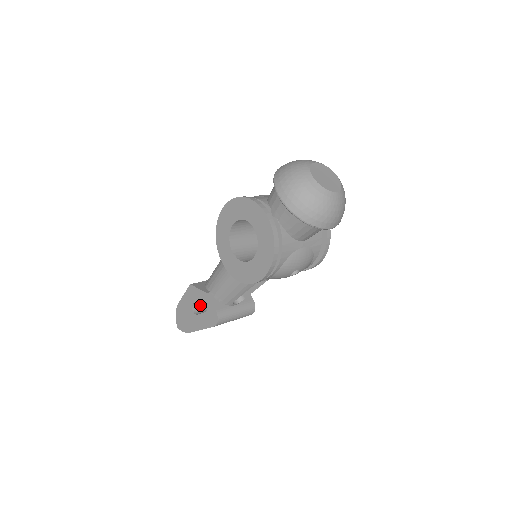
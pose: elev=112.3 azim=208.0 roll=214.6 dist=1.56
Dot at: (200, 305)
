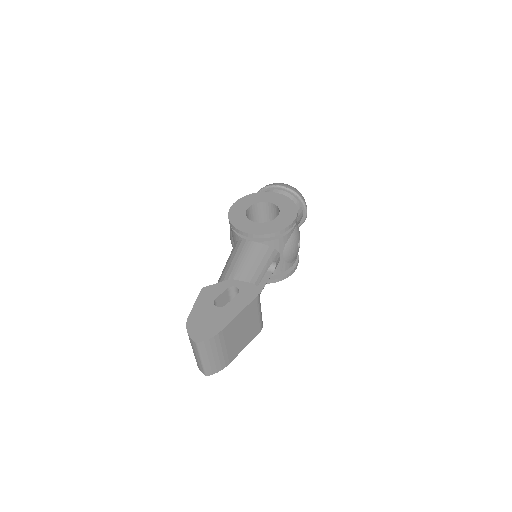
Dot at: occluded
